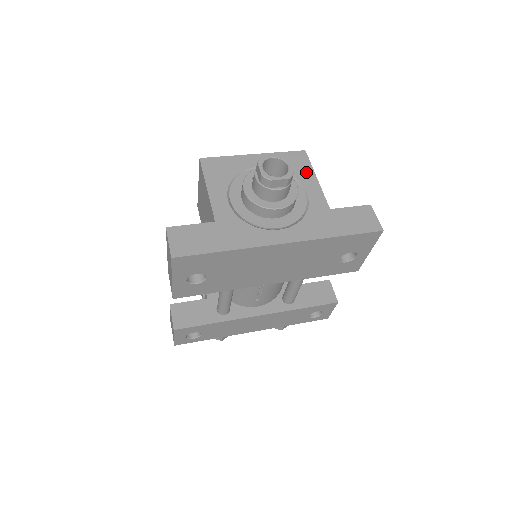
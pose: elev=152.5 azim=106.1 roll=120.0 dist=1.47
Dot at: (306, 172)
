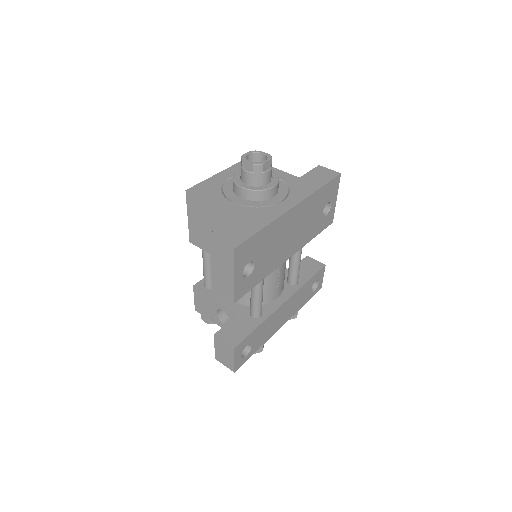
Dot at: occluded
